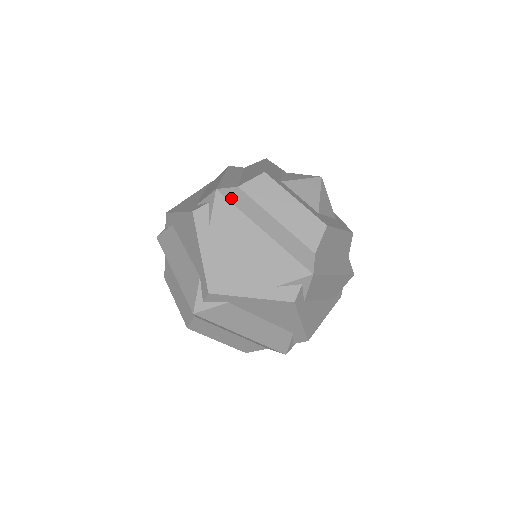
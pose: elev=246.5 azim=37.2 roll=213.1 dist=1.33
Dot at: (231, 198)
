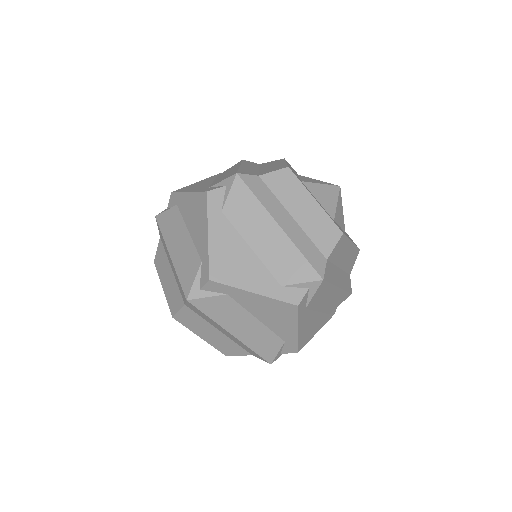
Dot at: (251, 185)
